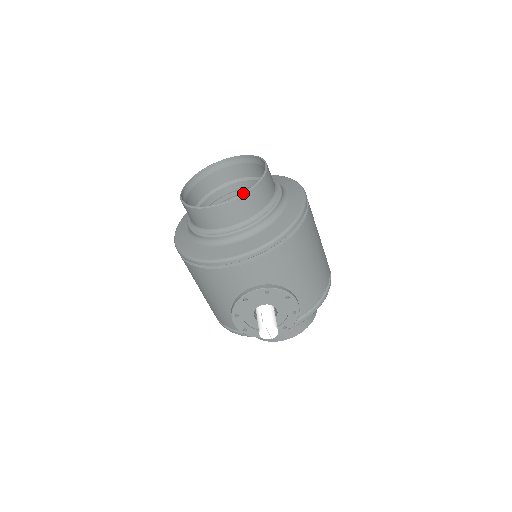
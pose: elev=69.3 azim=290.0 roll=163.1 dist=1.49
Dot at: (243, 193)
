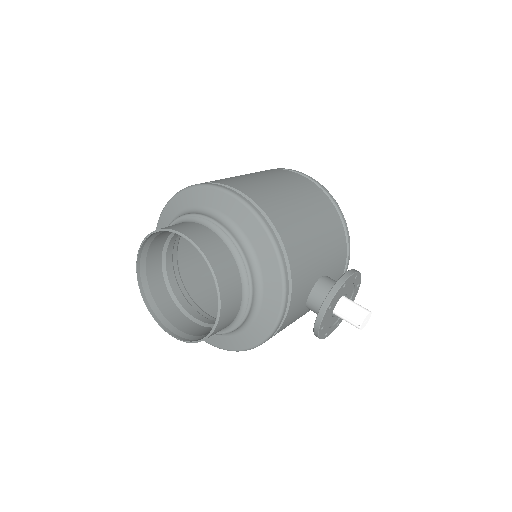
Dot at: (217, 295)
